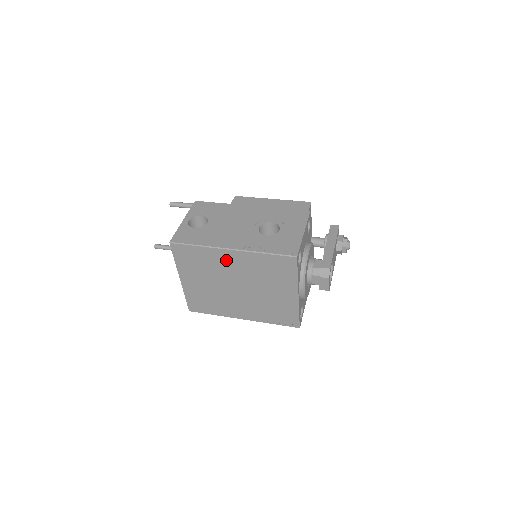
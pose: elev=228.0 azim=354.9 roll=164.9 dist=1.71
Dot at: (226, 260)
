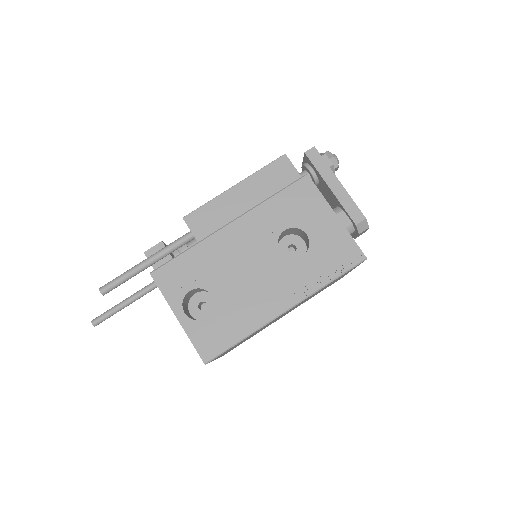
Dot at: occluded
